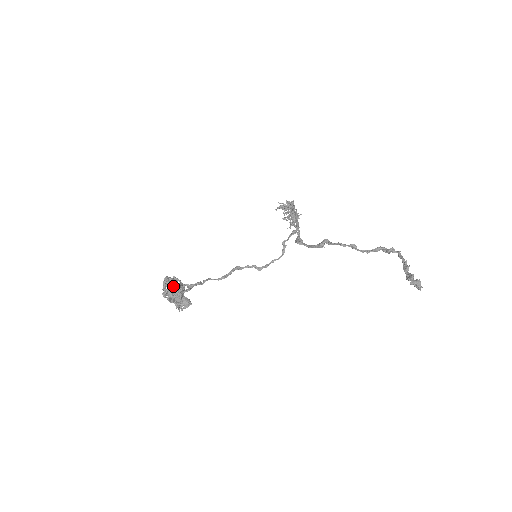
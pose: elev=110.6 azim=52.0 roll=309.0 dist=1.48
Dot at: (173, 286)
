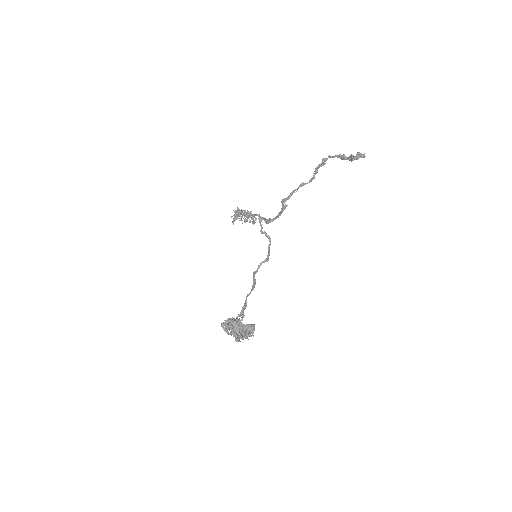
Dot at: (232, 323)
